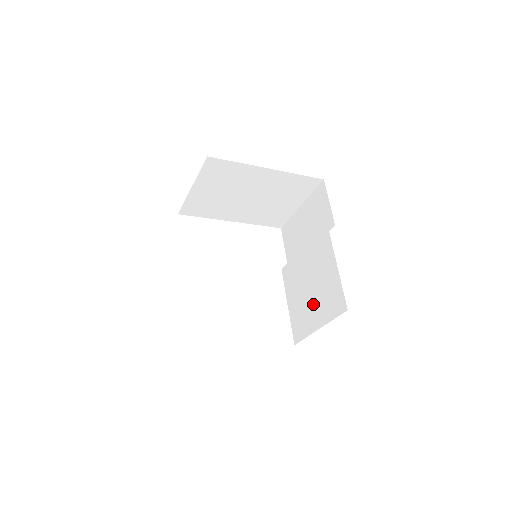
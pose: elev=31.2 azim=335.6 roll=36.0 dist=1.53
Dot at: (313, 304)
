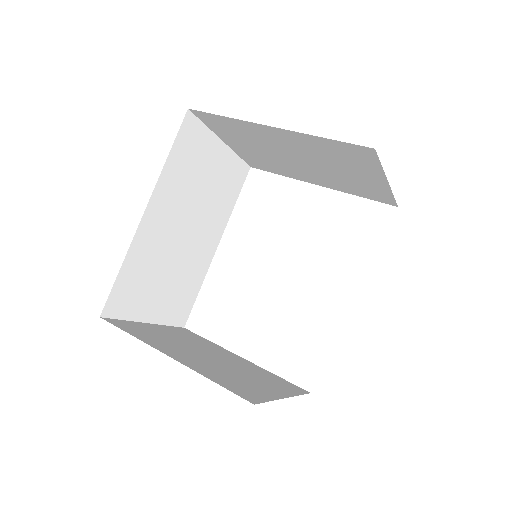
Dot at: occluded
